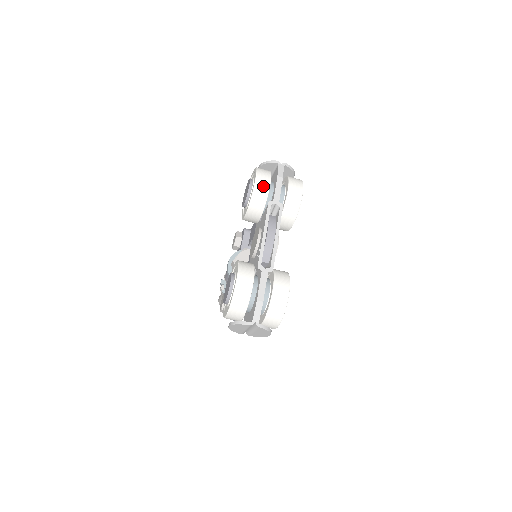
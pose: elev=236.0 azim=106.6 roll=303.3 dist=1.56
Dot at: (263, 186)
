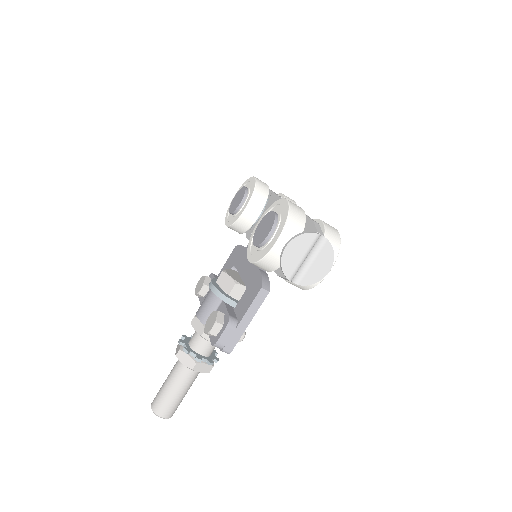
Dot at: (263, 182)
